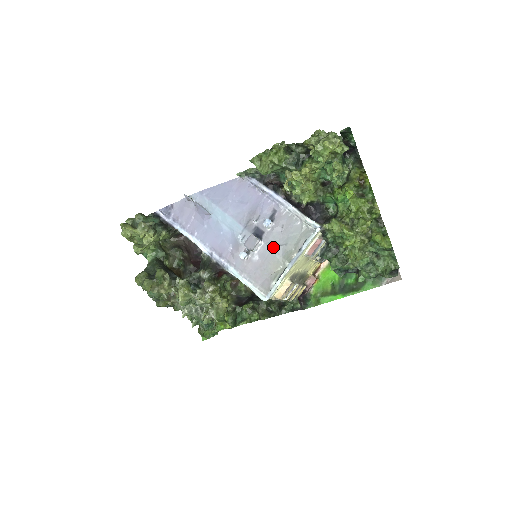
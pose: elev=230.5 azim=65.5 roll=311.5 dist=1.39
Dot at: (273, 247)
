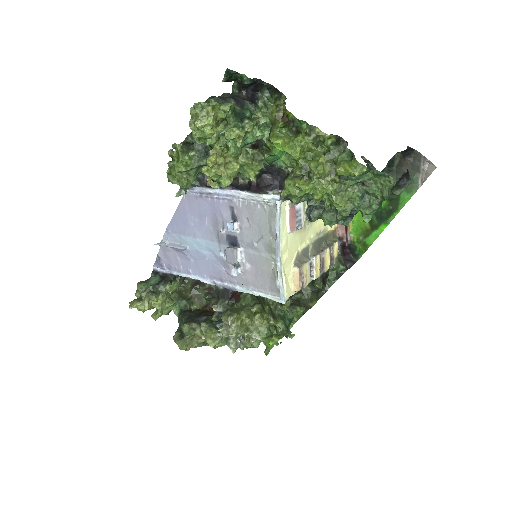
Dot at: (253, 247)
